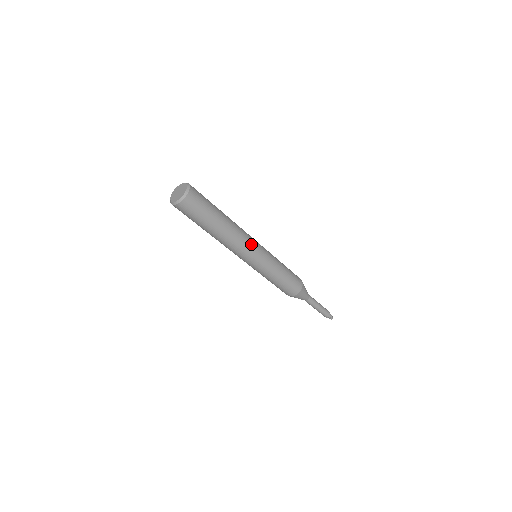
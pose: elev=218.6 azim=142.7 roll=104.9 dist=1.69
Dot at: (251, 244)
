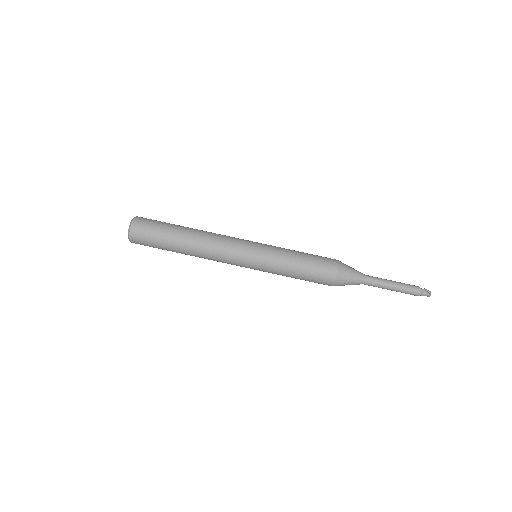
Dot at: (234, 238)
